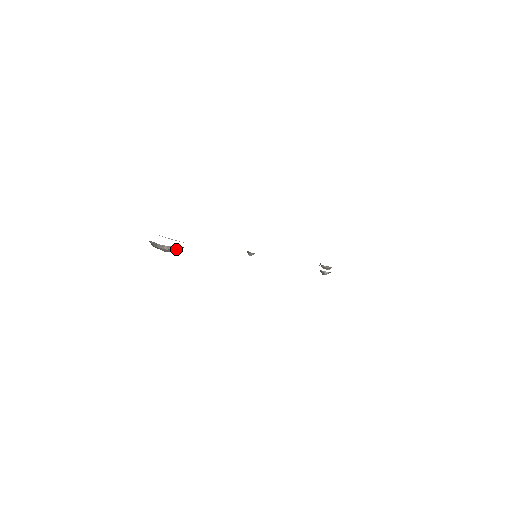
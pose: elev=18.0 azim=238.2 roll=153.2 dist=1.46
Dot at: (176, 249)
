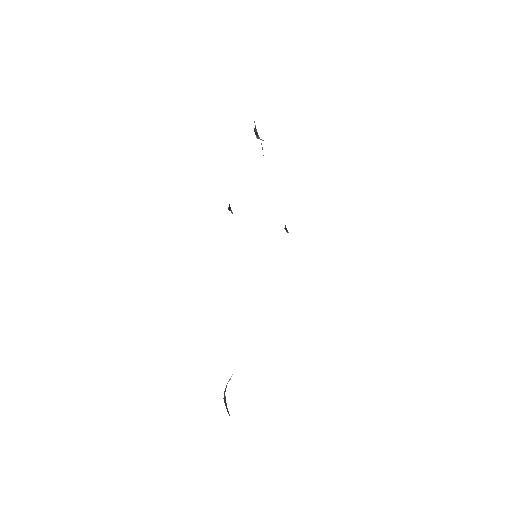
Dot at: occluded
